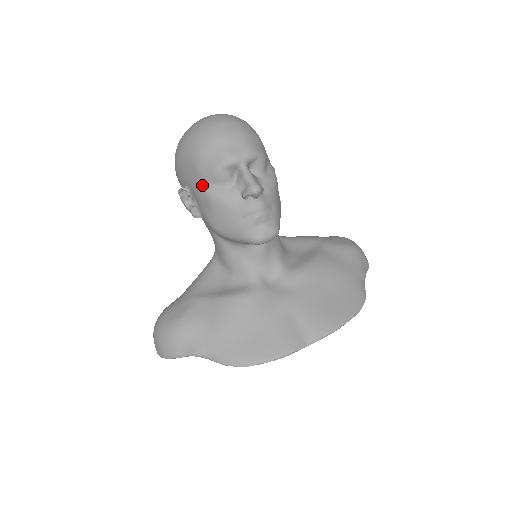
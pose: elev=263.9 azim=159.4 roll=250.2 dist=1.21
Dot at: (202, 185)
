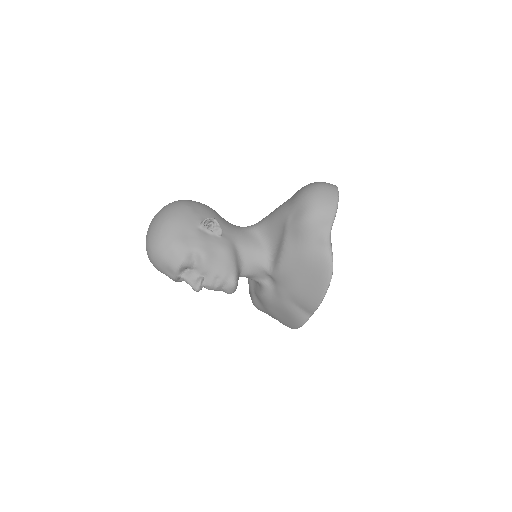
Dot at: occluded
